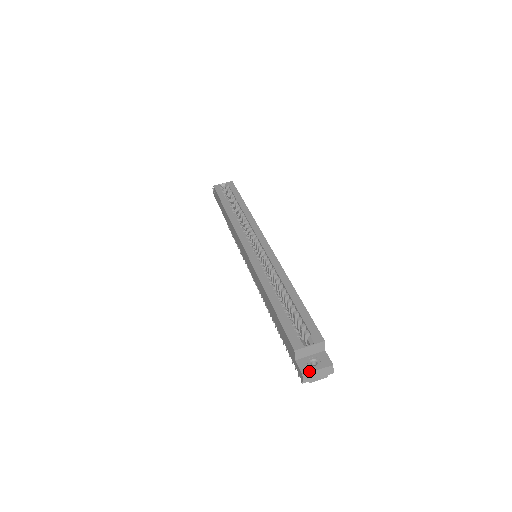
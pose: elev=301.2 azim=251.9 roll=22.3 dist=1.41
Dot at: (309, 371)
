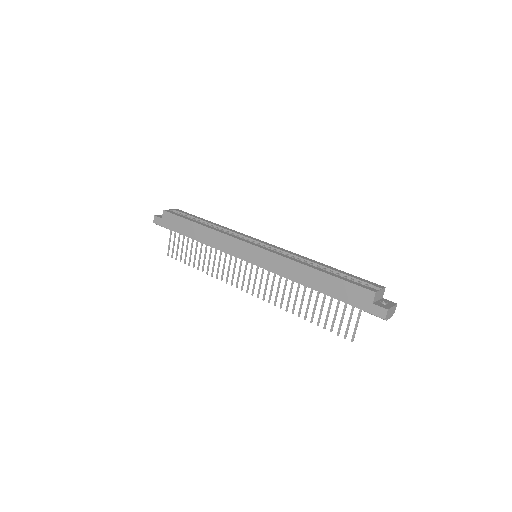
Dot at: (389, 307)
